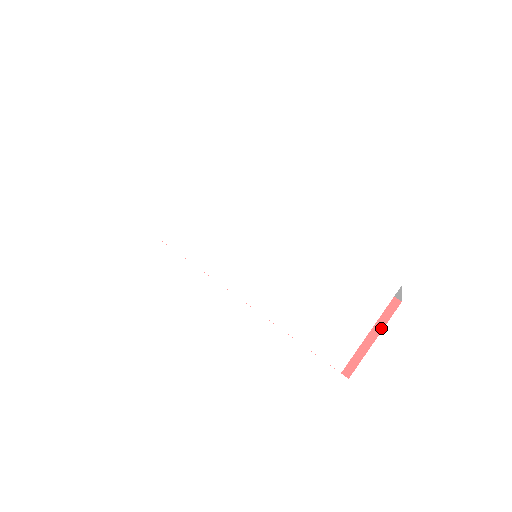
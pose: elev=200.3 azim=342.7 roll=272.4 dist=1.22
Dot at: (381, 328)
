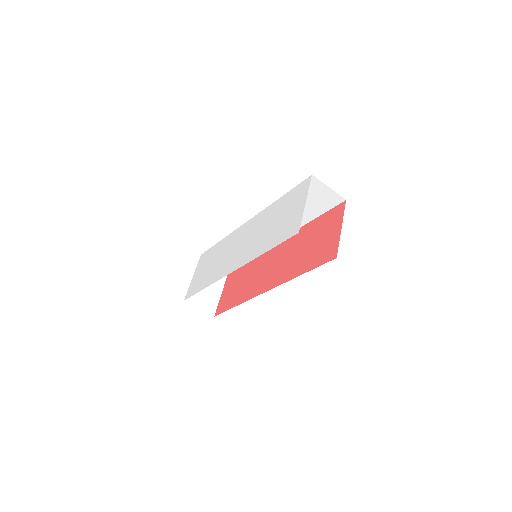
Dot at: (342, 220)
